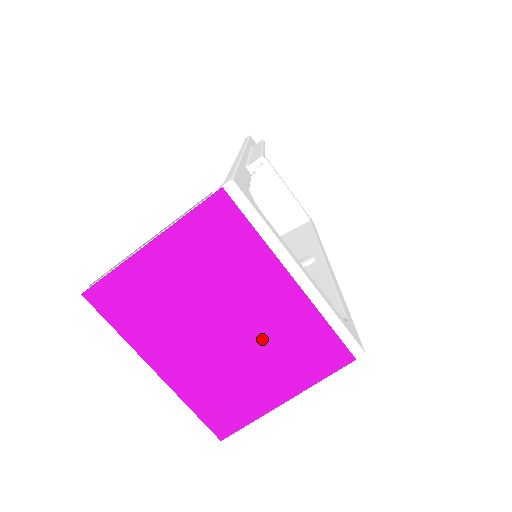
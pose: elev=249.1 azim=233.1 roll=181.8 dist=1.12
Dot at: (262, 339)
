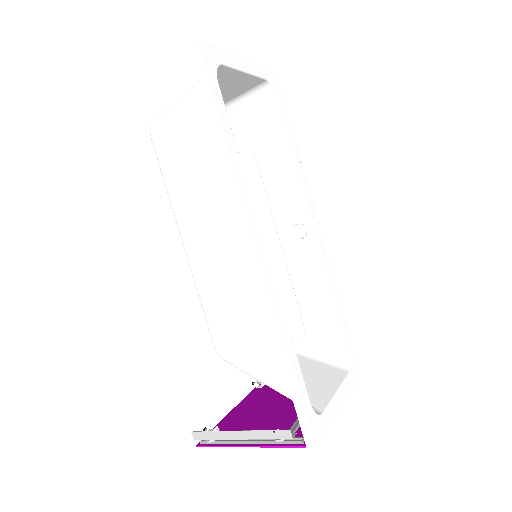
Dot at: occluded
